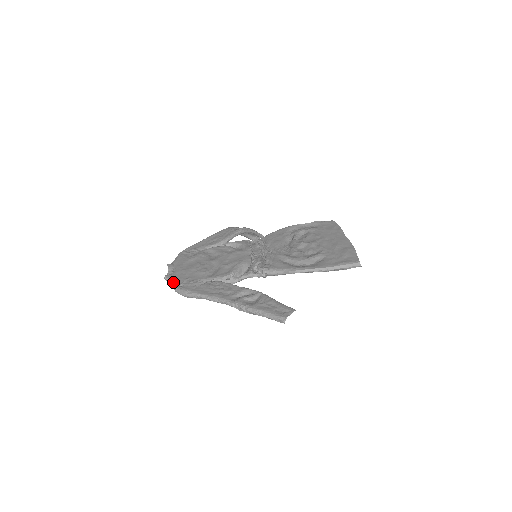
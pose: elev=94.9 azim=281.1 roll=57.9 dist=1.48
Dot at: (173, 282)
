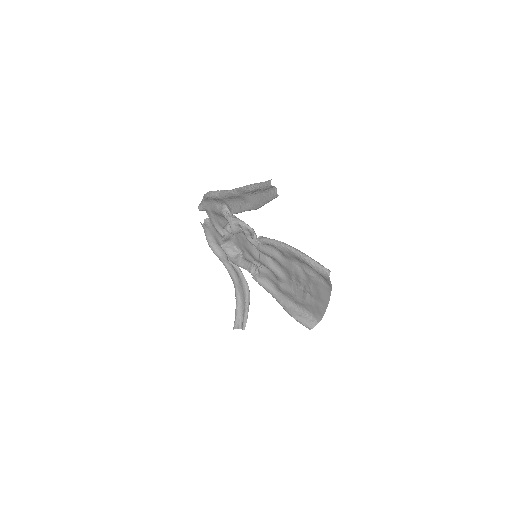
Dot at: occluded
